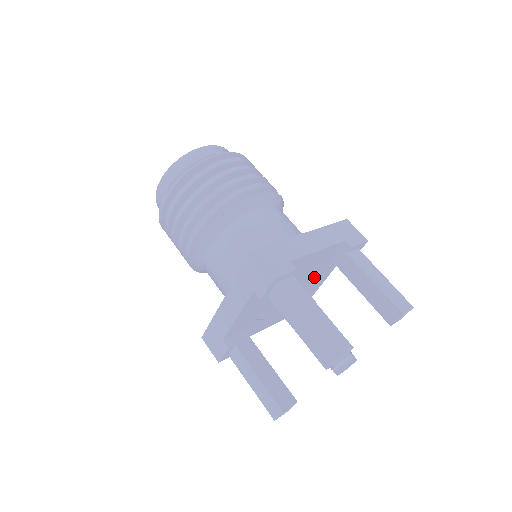
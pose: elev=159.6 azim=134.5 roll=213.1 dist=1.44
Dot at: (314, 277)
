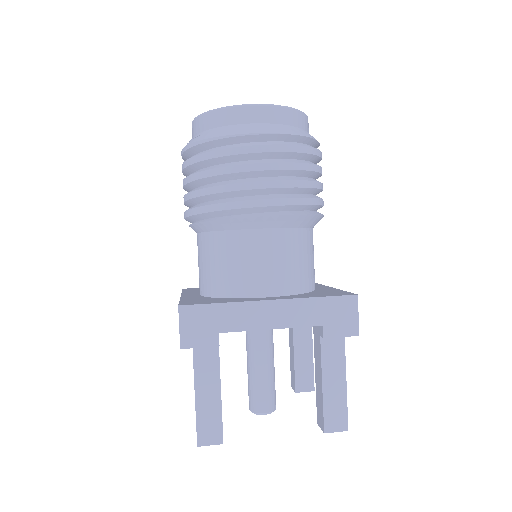
Dot at: occluded
